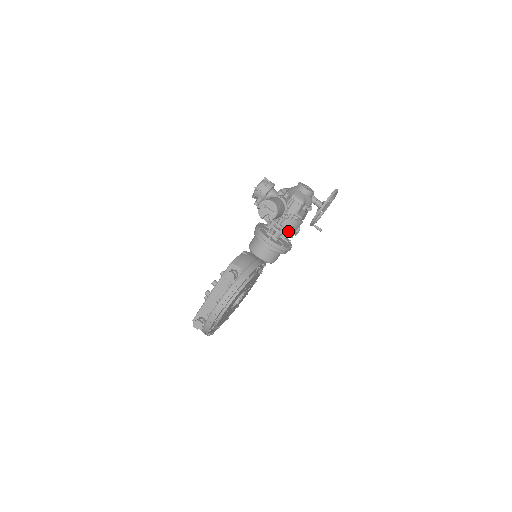
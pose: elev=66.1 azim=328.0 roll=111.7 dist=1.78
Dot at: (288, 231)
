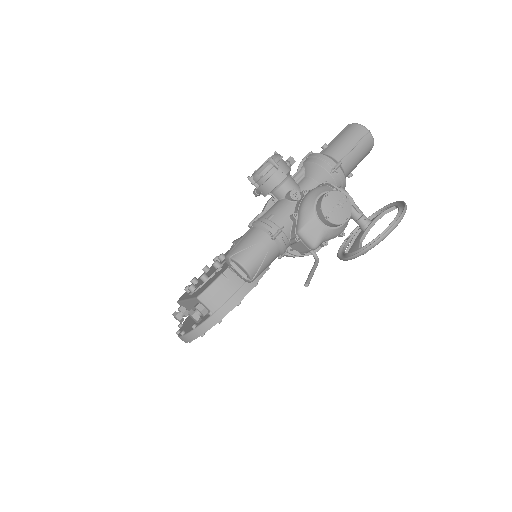
Dot at: (297, 255)
